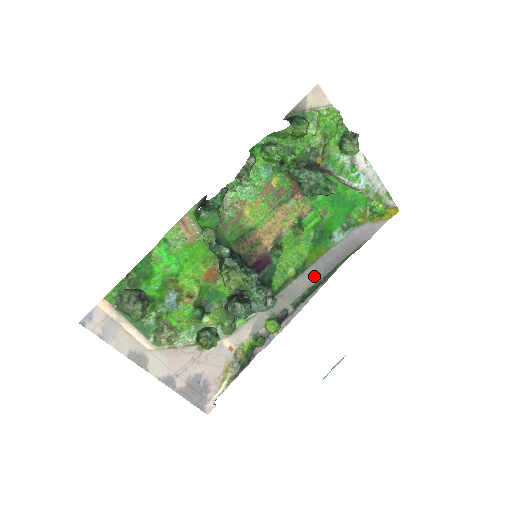
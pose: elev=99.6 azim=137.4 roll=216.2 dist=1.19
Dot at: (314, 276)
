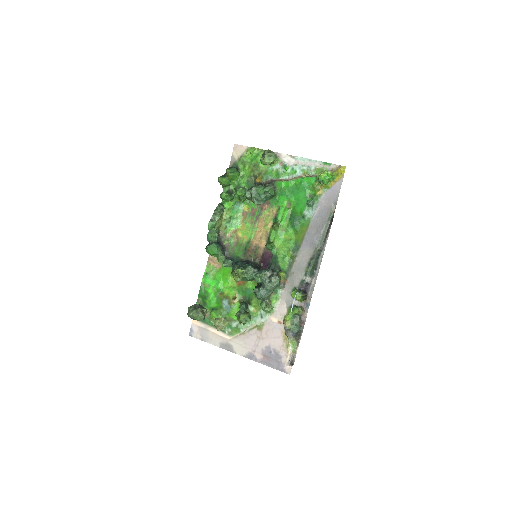
Dot at: (310, 248)
